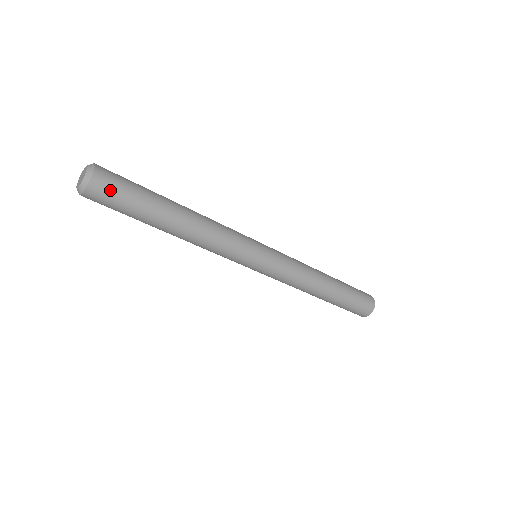
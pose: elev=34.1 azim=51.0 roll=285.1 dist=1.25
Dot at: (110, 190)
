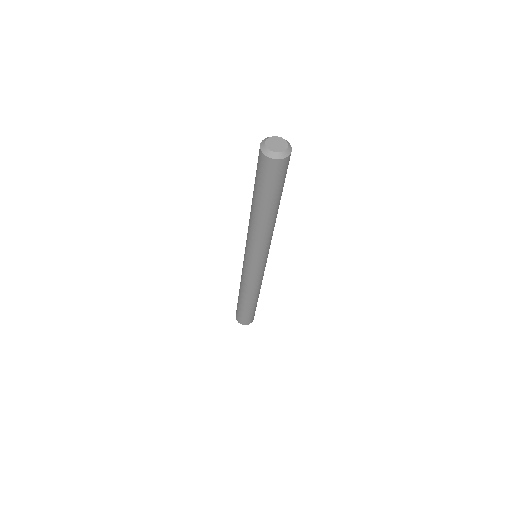
Dot at: occluded
